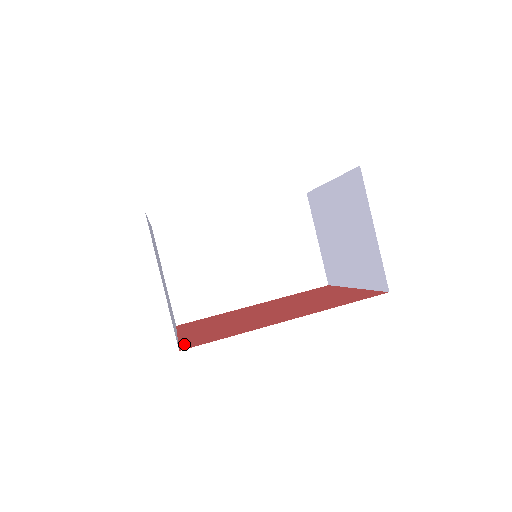
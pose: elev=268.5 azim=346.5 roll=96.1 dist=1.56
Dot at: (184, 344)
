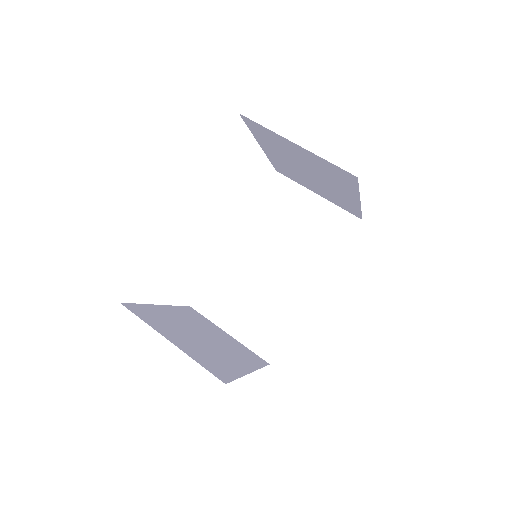
Dot at: occluded
